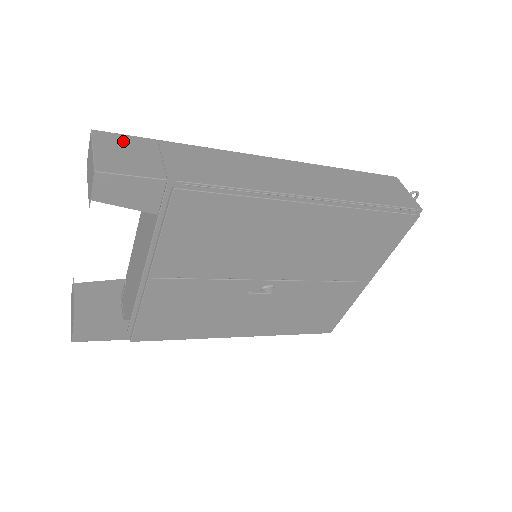
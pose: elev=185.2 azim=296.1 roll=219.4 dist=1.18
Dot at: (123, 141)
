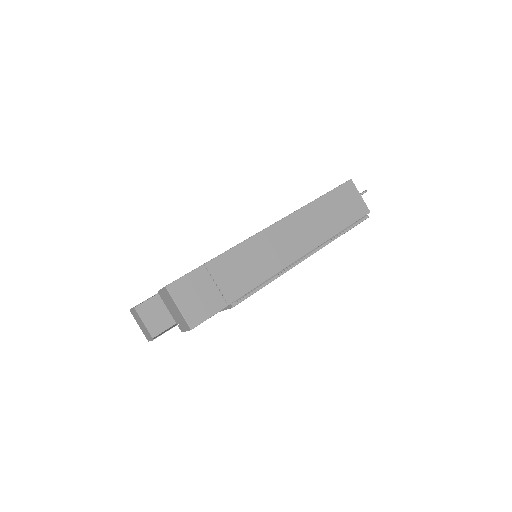
Dot at: (188, 284)
